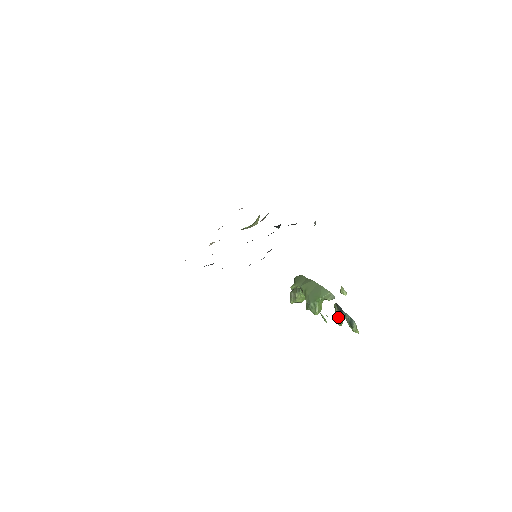
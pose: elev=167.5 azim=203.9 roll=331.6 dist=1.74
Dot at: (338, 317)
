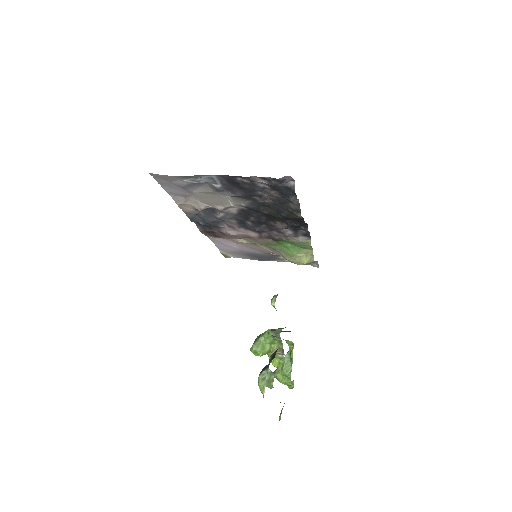
Dot at: occluded
